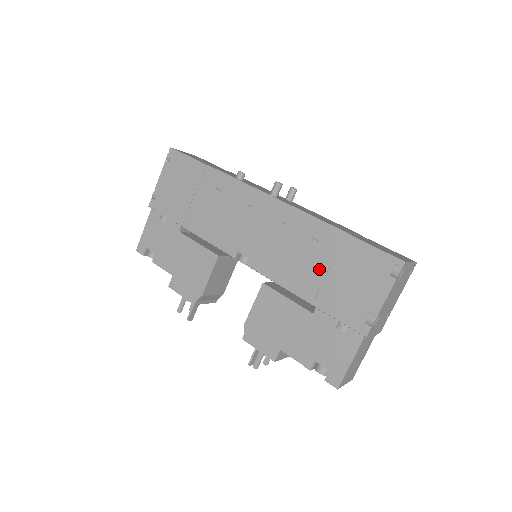
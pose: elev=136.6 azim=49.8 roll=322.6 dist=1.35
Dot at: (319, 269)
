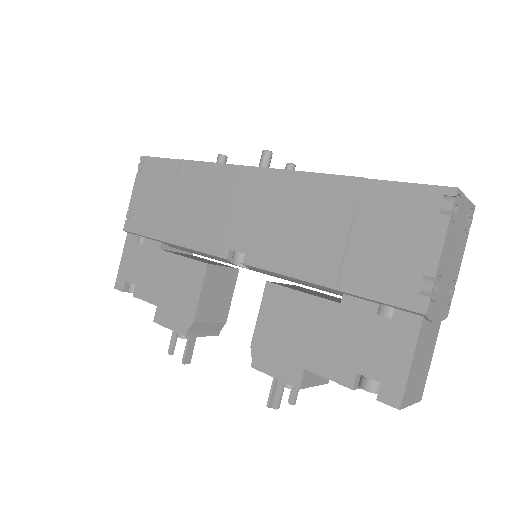
Dot at: (337, 238)
